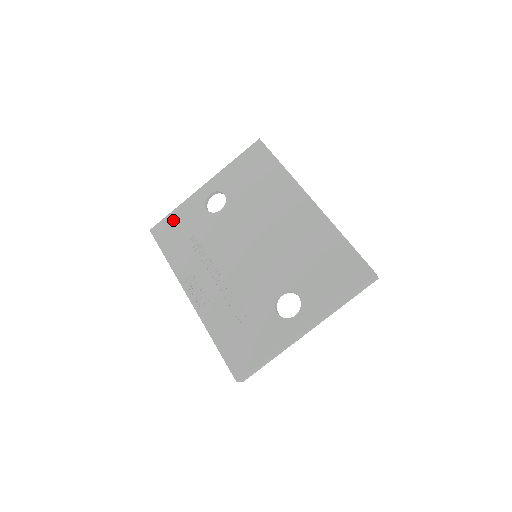
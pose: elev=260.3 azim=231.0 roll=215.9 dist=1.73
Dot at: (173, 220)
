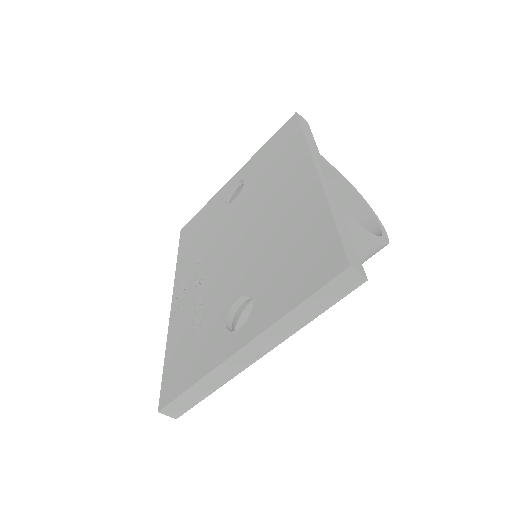
Dot at: (198, 217)
